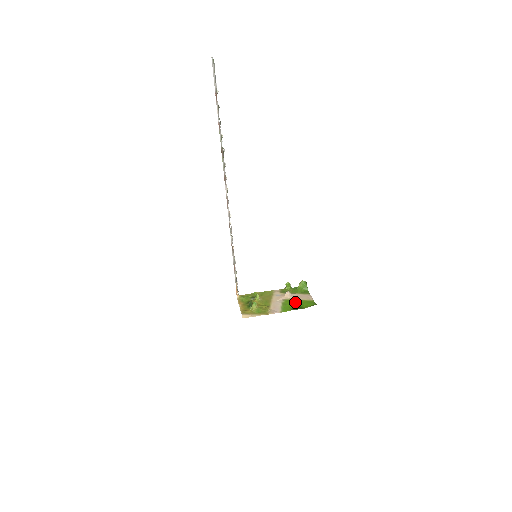
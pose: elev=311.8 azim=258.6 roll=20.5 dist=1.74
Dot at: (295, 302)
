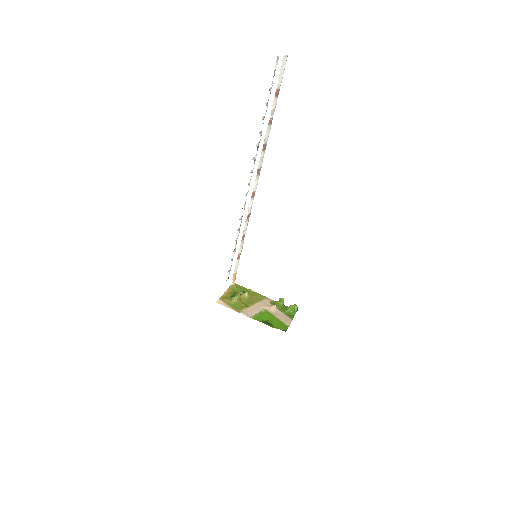
Dot at: (272, 317)
